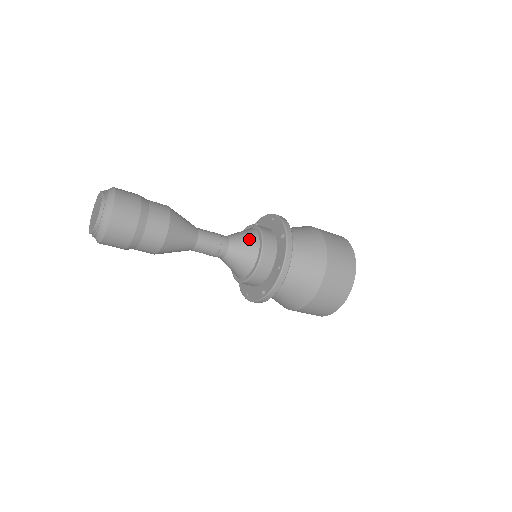
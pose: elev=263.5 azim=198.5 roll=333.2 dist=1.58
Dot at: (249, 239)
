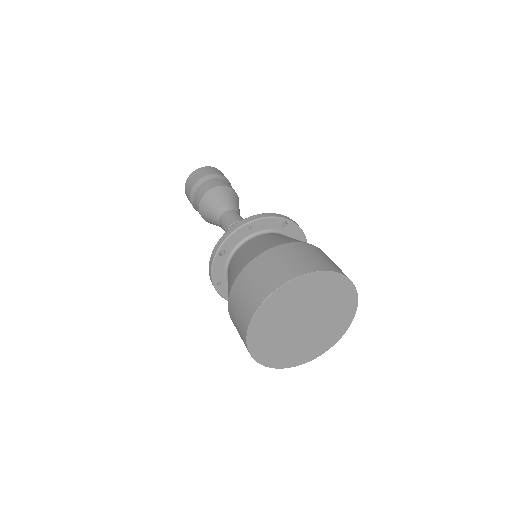
Dot at: occluded
